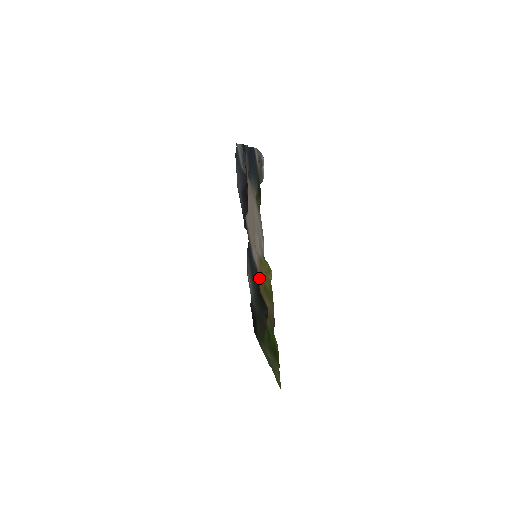
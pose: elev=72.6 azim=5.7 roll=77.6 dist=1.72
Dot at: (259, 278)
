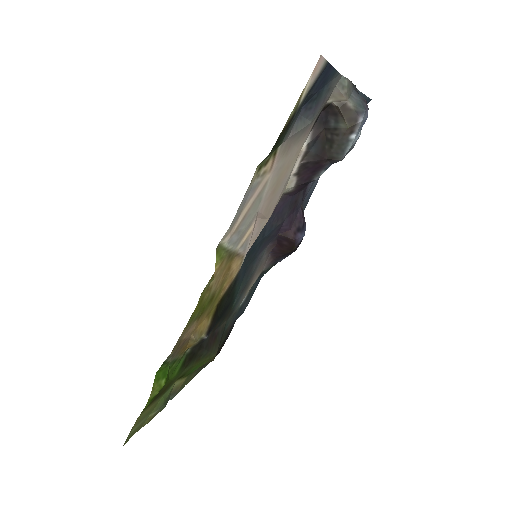
Dot at: (227, 284)
